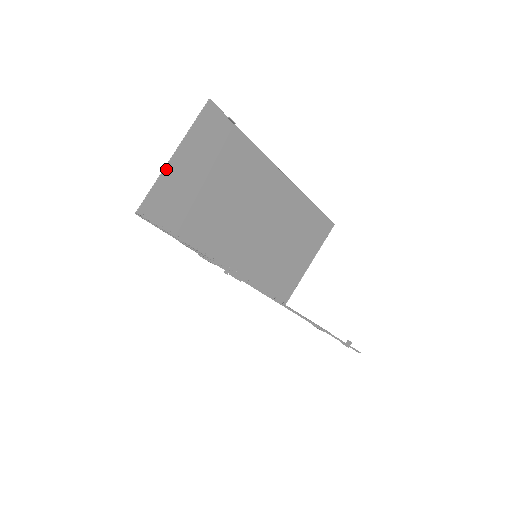
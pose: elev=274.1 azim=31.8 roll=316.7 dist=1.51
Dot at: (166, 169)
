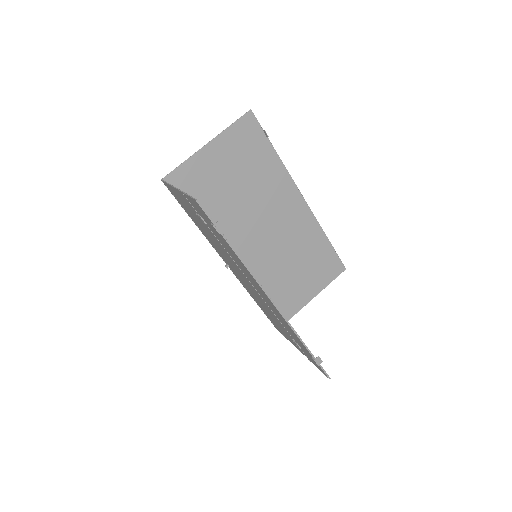
Dot at: (198, 153)
